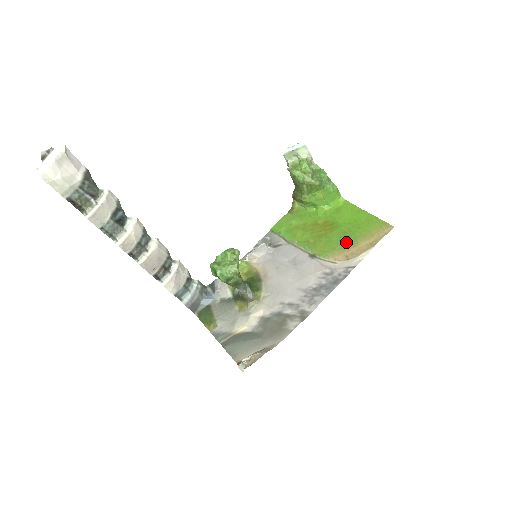
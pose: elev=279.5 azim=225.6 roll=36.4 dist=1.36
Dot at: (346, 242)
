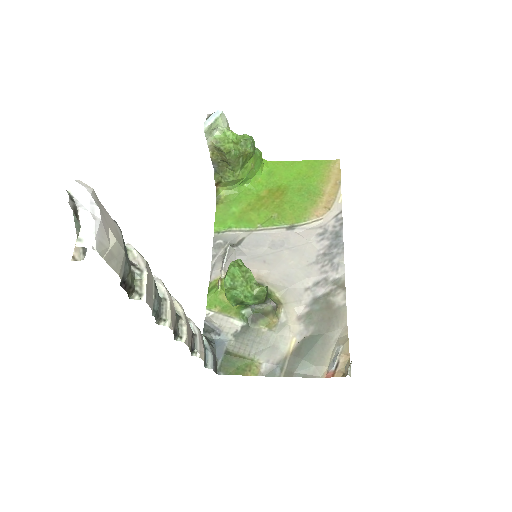
Dot at: (311, 196)
